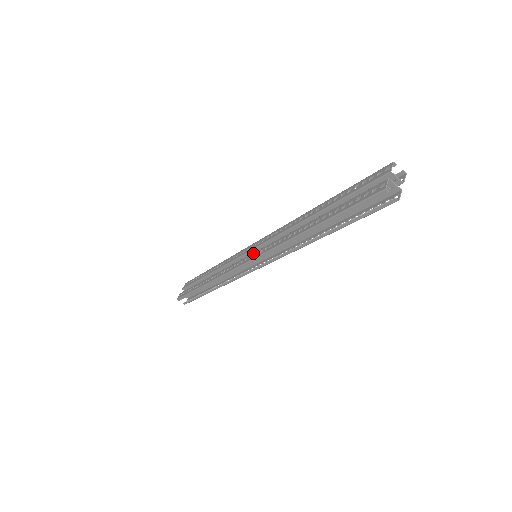
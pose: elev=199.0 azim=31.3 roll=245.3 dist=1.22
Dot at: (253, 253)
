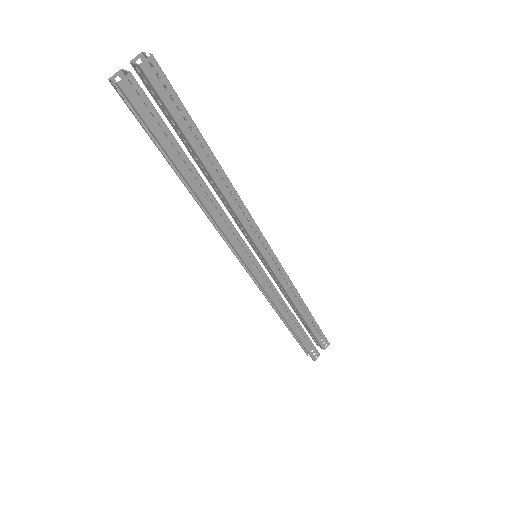
Dot at: occluded
